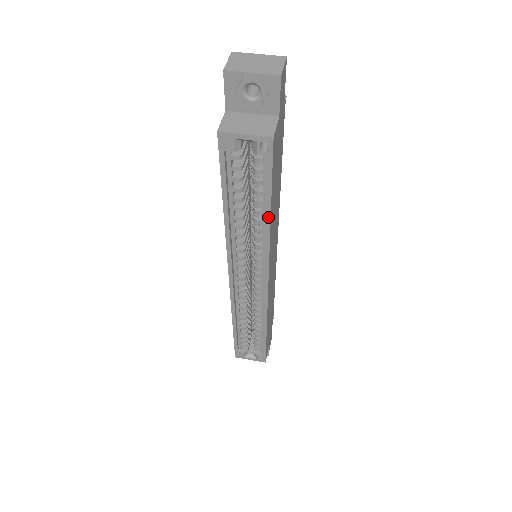
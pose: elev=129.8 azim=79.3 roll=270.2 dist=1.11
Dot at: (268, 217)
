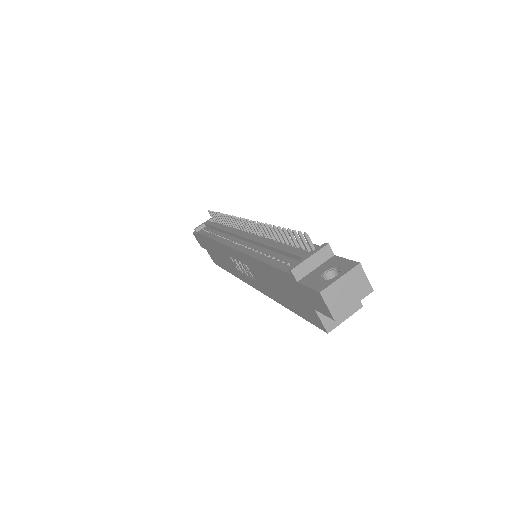
Dot at: occluded
